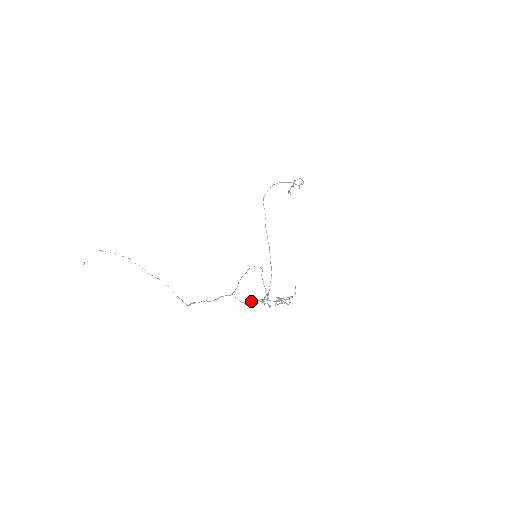
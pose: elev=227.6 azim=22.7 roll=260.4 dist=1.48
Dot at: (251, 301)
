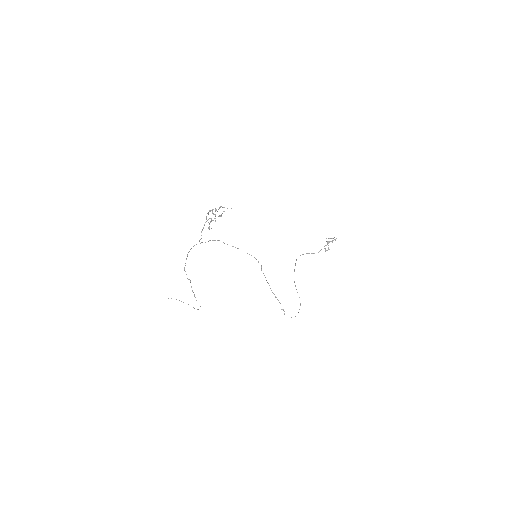
Dot at: occluded
